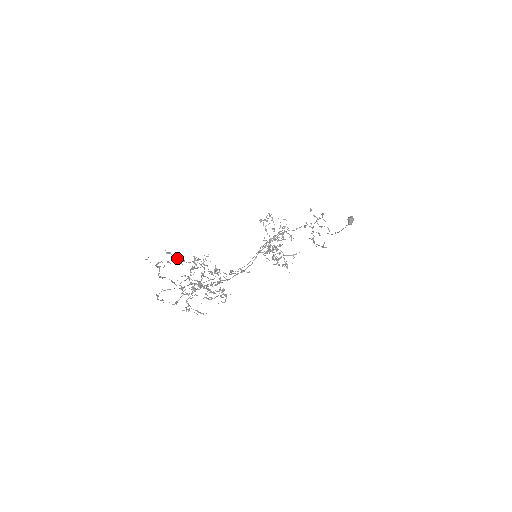
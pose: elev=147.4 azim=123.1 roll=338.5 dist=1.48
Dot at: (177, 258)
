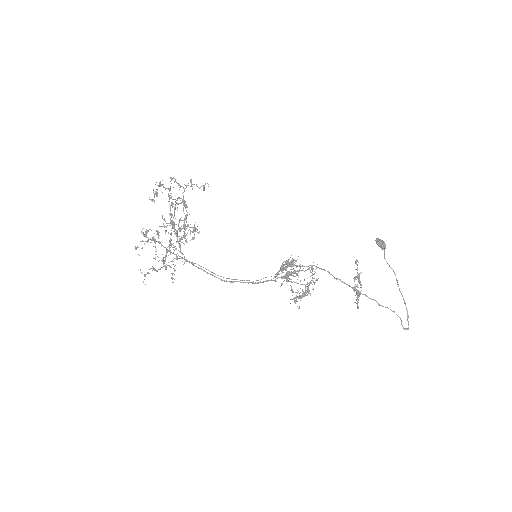
Dot at: (154, 193)
